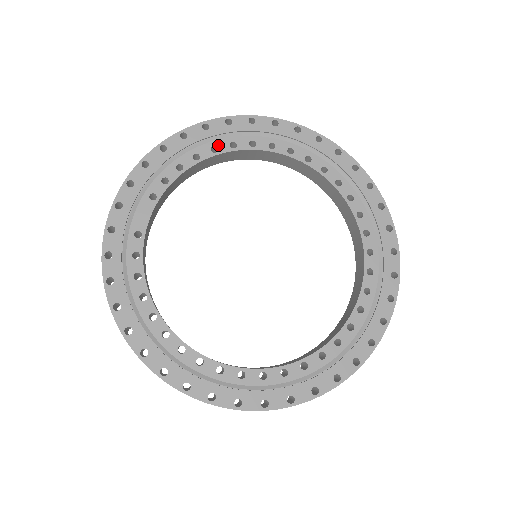
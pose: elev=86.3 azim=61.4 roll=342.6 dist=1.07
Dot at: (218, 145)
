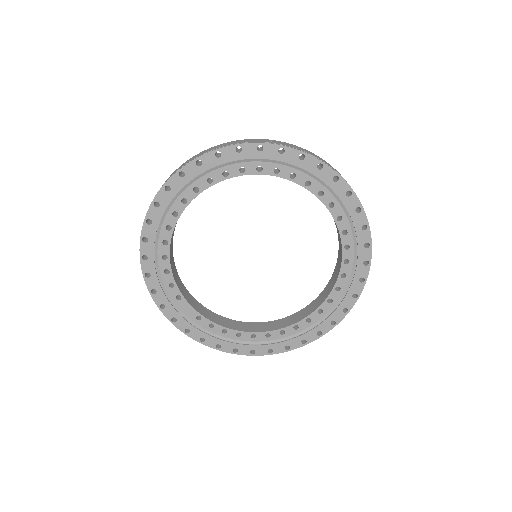
Dot at: (163, 238)
